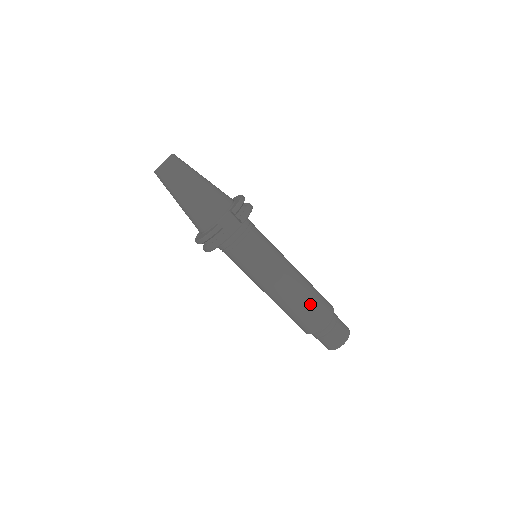
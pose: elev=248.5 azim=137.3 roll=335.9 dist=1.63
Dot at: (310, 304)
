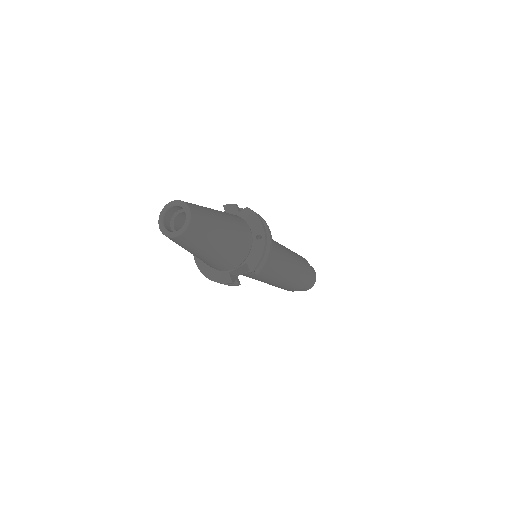
Dot at: (293, 285)
